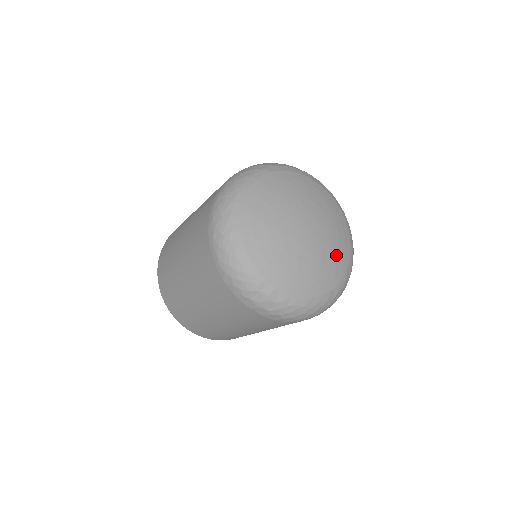
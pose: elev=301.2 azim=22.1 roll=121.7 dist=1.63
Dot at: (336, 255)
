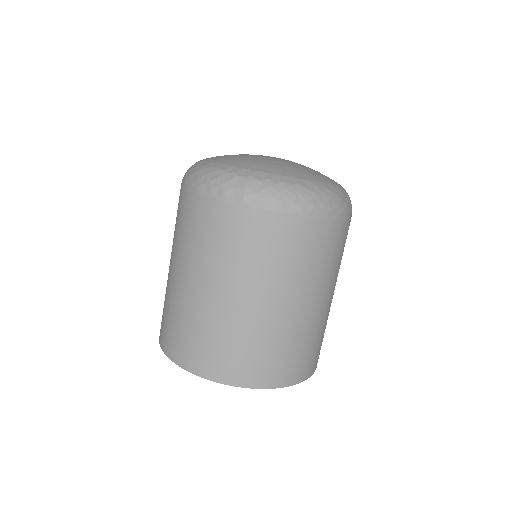
Dot at: occluded
